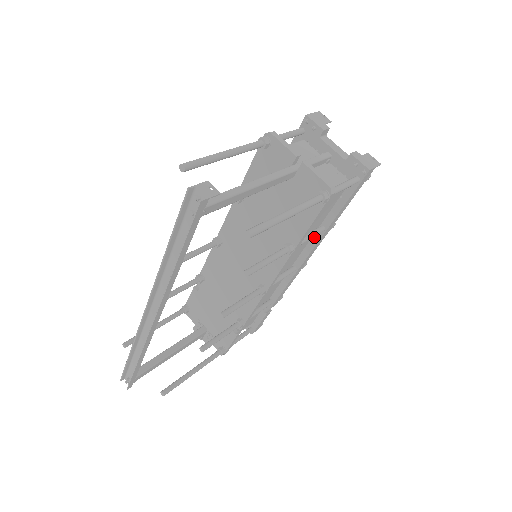
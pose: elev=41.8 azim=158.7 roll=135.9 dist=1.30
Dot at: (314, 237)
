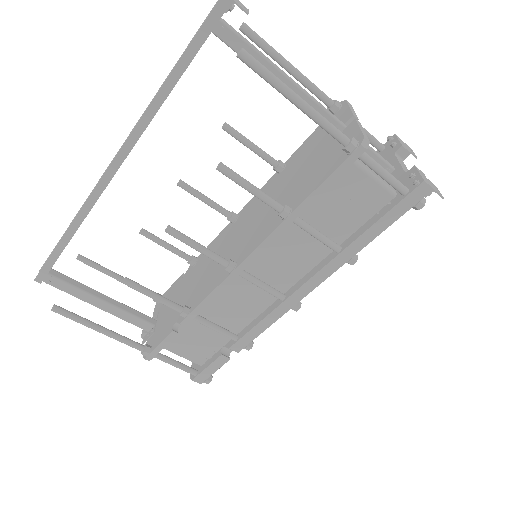
Dot at: (324, 260)
